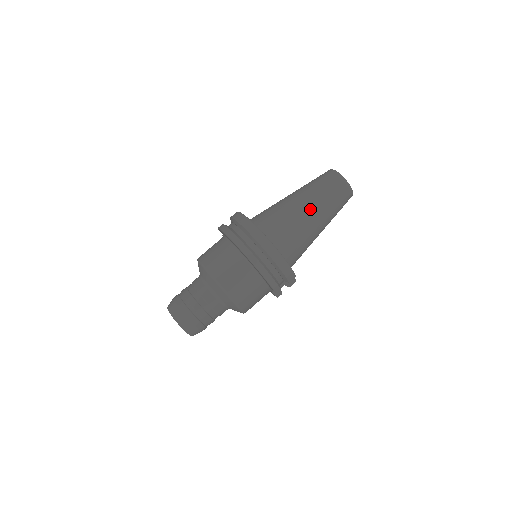
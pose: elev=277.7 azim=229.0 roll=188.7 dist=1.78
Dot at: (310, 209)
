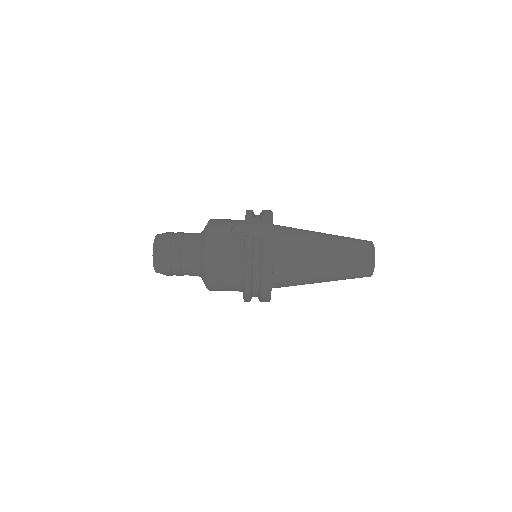
Dot at: (324, 281)
